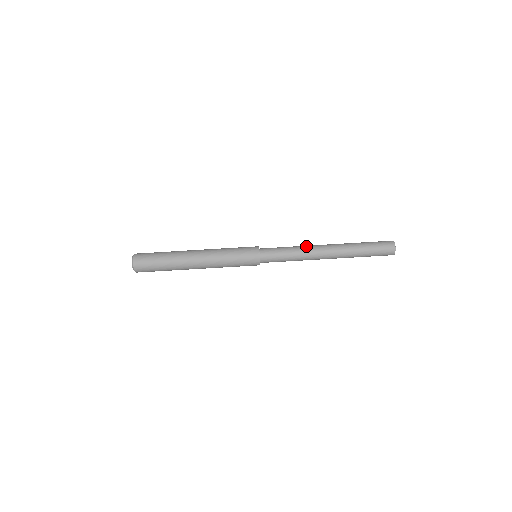
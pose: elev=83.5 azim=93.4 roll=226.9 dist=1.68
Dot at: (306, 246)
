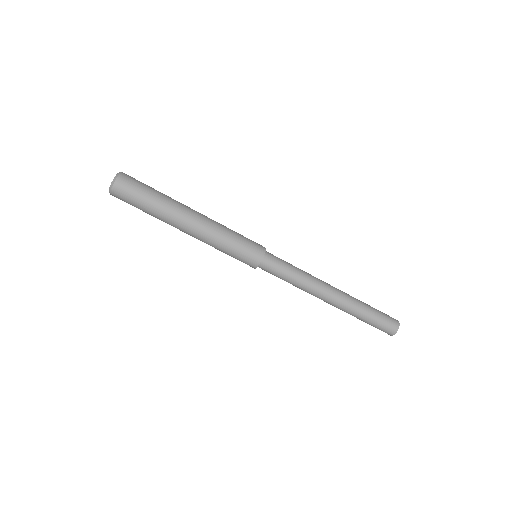
Dot at: occluded
